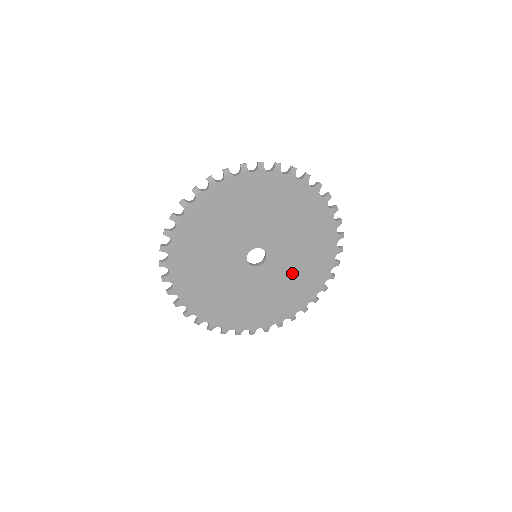
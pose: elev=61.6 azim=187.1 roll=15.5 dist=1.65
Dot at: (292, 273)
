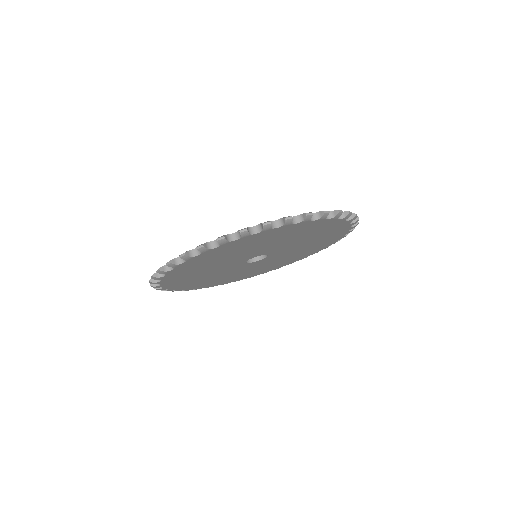
Dot at: (283, 258)
